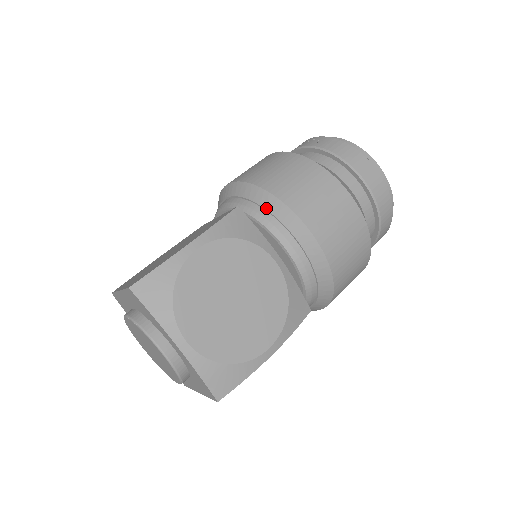
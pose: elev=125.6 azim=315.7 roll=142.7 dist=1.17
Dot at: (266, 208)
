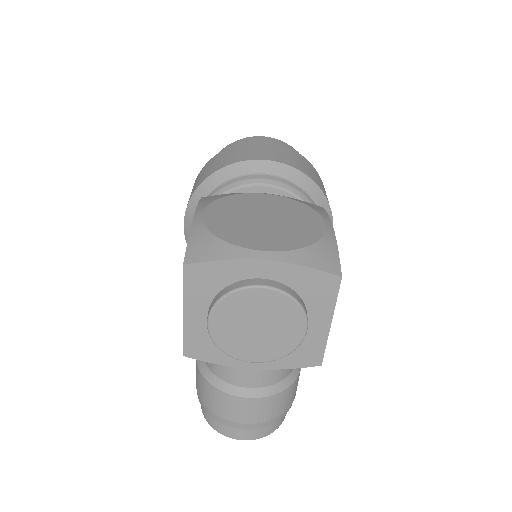
Dot at: (219, 183)
